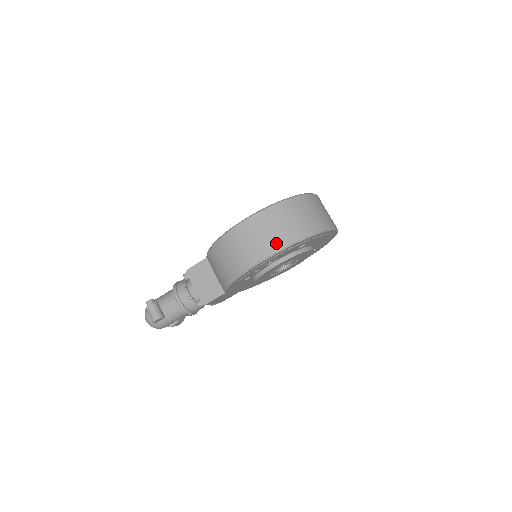
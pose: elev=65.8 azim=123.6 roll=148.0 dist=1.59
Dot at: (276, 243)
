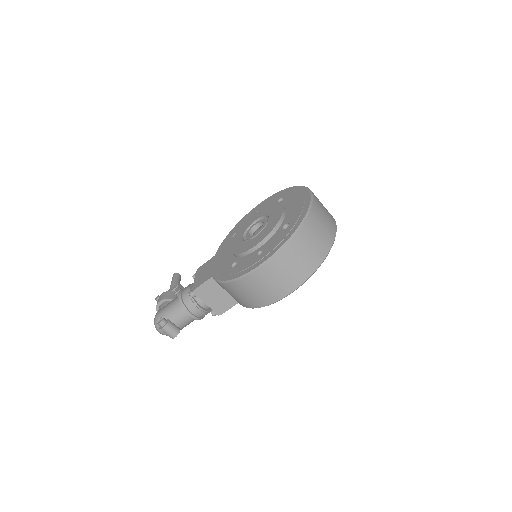
Dot at: (299, 278)
